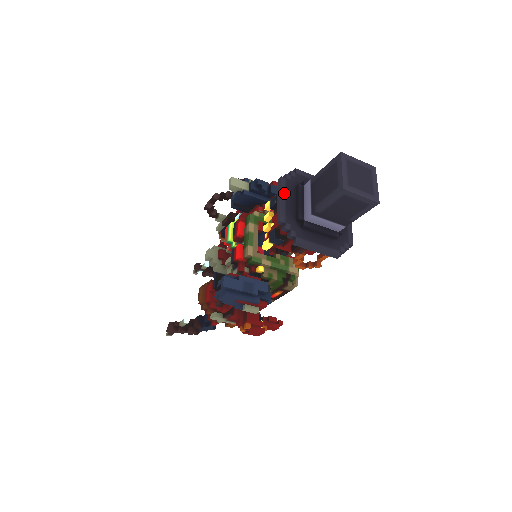
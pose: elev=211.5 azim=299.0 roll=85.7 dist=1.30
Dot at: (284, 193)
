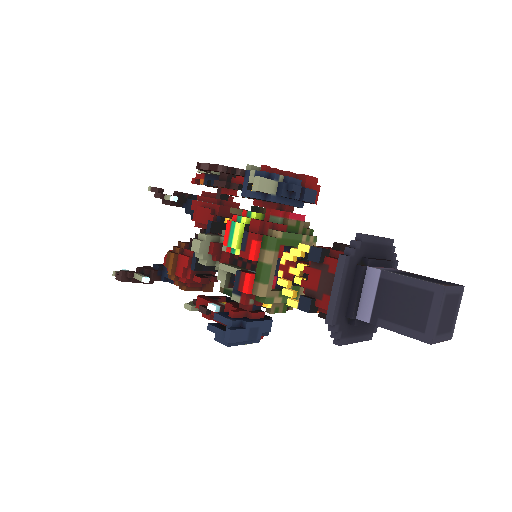
Dot at: (344, 281)
